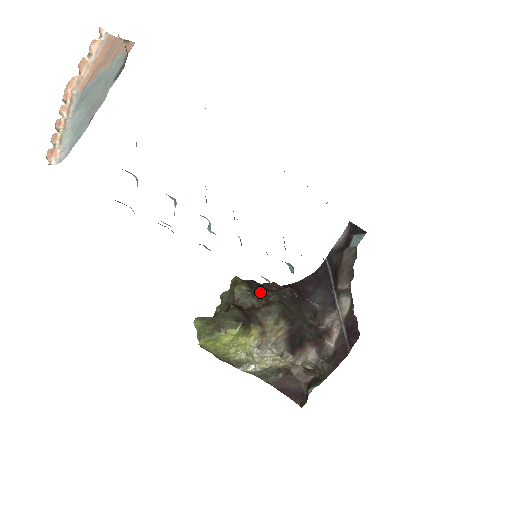
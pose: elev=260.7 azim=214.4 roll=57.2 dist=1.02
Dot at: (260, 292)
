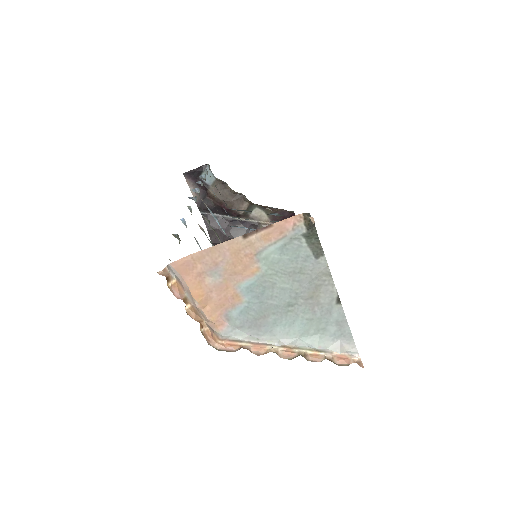
Dot at: occluded
